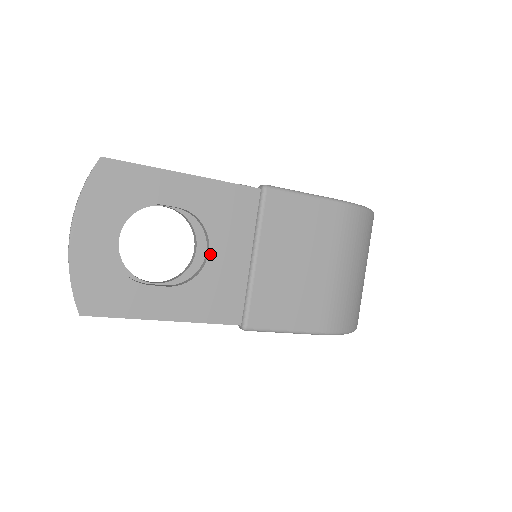
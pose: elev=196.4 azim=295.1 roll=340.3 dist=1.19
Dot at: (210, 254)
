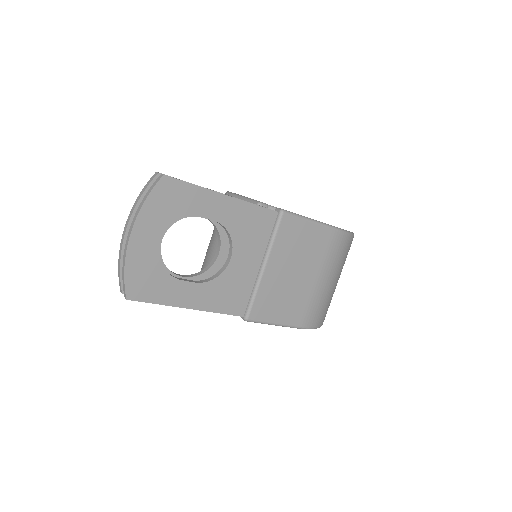
Dot at: (231, 260)
